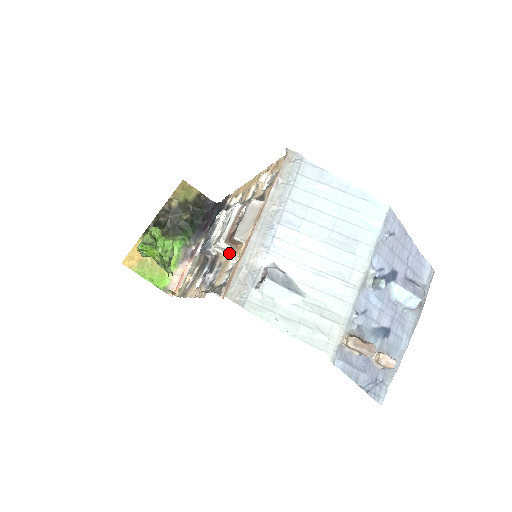
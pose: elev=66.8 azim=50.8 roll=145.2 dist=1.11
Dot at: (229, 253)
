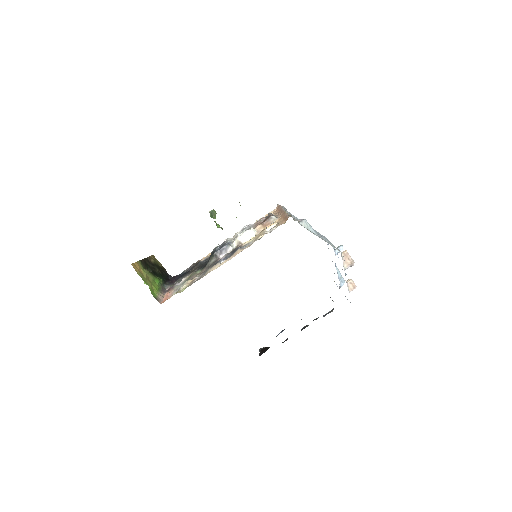
Dot at: (256, 236)
